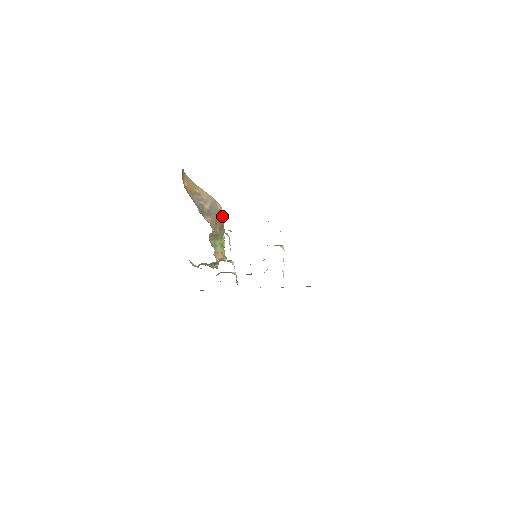
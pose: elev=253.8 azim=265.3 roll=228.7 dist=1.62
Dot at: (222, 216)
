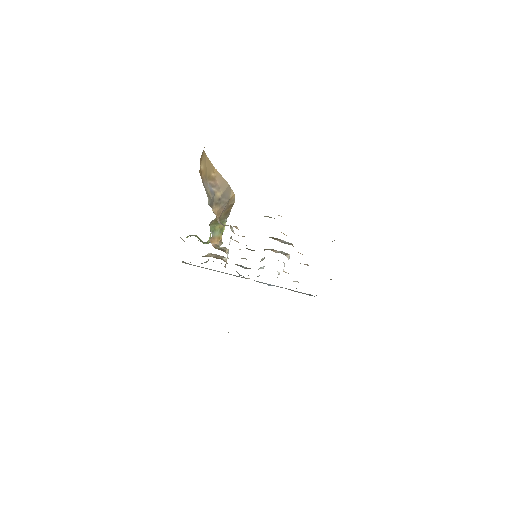
Dot at: (232, 203)
